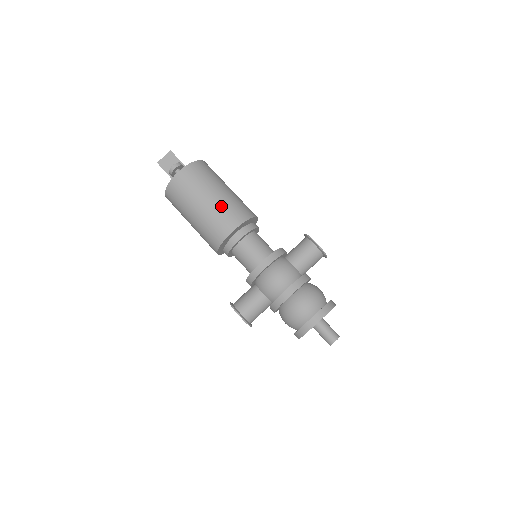
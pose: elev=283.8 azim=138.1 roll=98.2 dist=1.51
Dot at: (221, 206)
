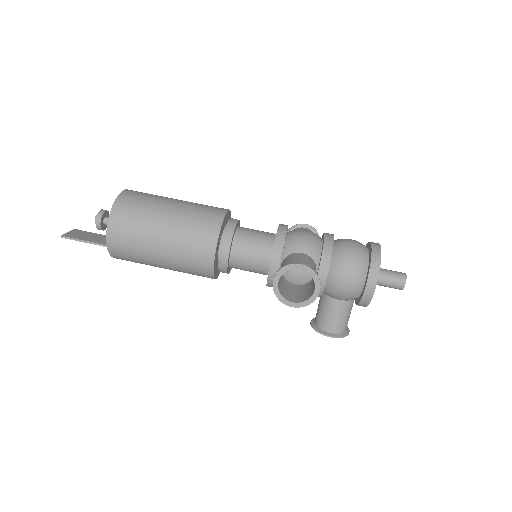
Dot at: (196, 203)
